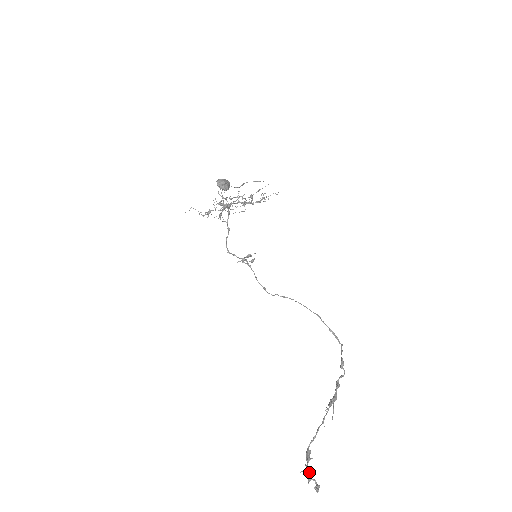
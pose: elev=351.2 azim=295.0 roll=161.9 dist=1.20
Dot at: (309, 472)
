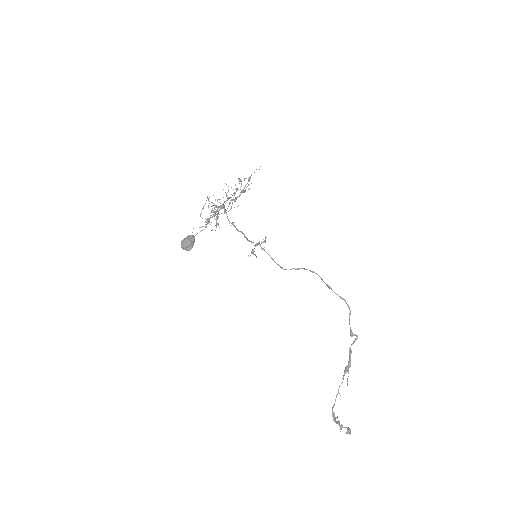
Dot at: (339, 425)
